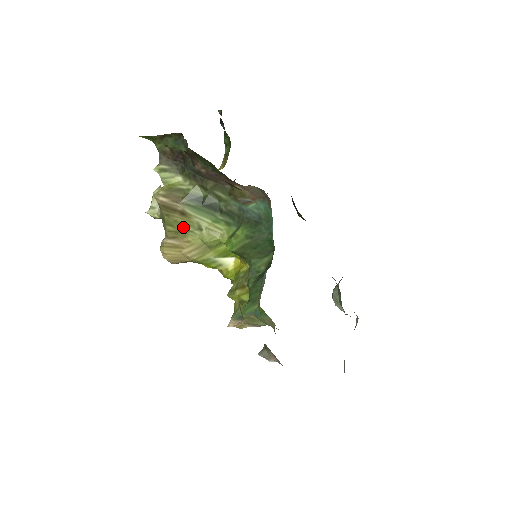
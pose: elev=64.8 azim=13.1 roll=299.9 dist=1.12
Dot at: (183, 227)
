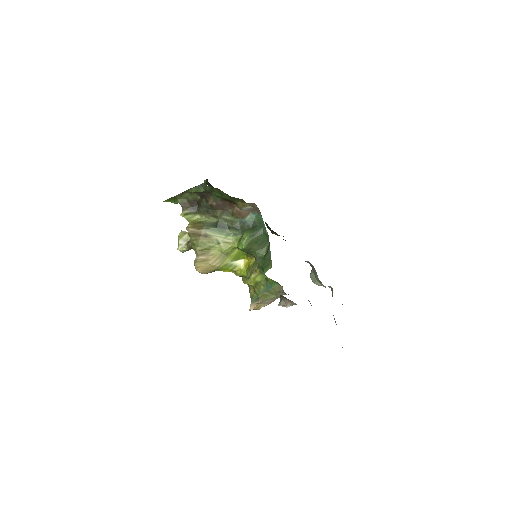
Dot at: (207, 245)
